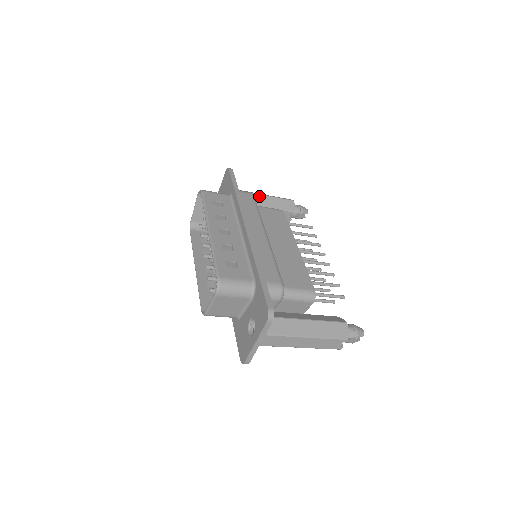
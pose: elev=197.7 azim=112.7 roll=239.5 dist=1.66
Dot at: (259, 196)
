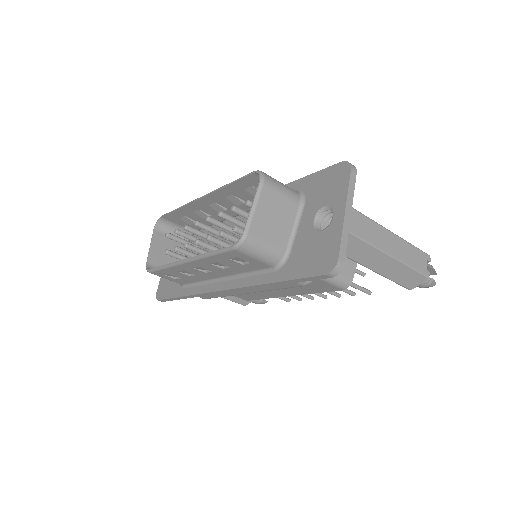
Dot at: occluded
